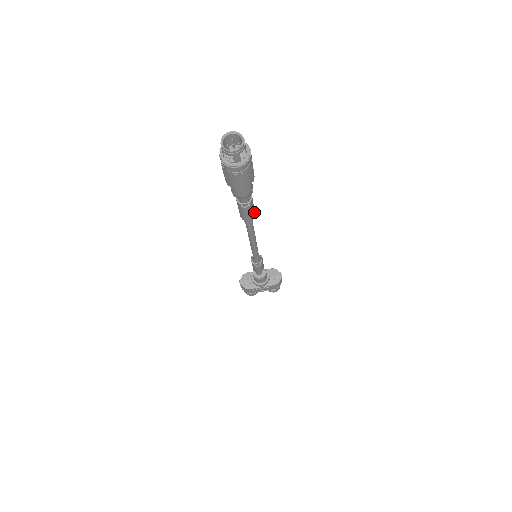
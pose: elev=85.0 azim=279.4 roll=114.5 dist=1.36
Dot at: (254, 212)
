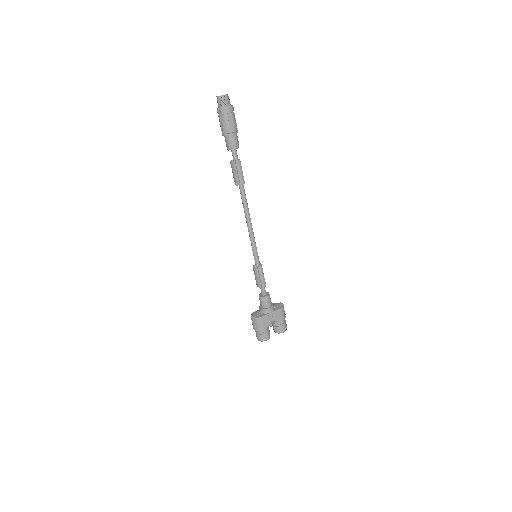
Dot at: occluded
